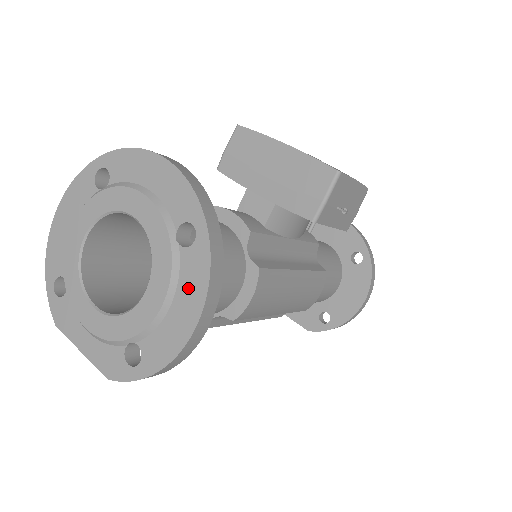
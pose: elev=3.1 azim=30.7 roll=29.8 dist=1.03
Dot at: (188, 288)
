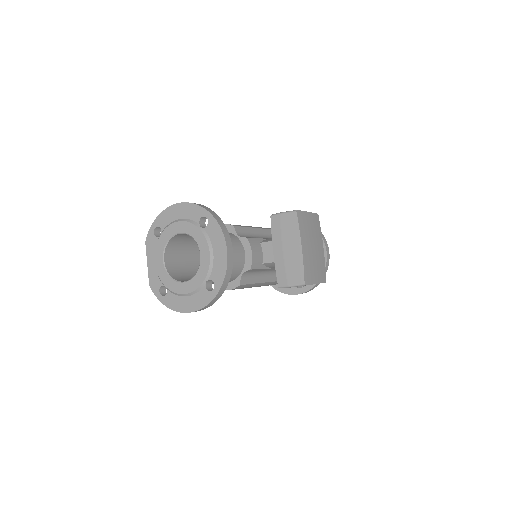
Dot at: (196, 300)
